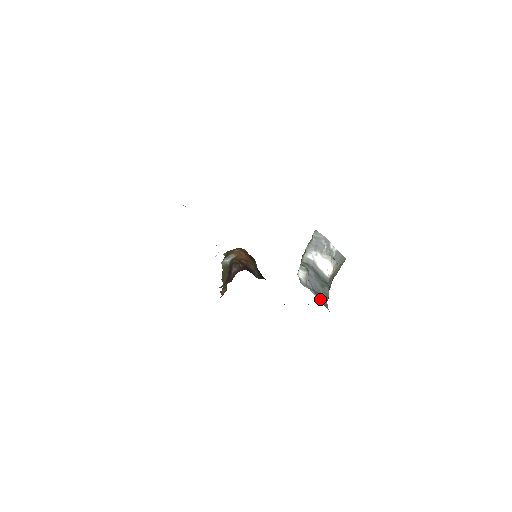
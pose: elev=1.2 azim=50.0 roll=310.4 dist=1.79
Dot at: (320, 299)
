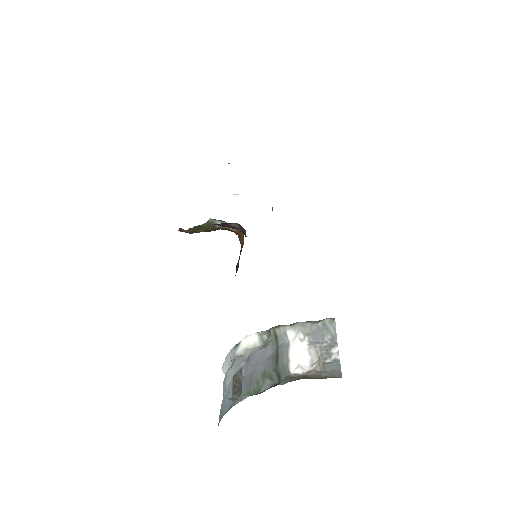
Dot at: (232, 389)
